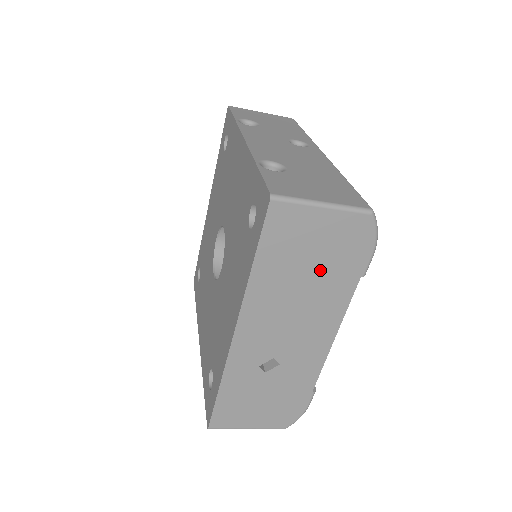
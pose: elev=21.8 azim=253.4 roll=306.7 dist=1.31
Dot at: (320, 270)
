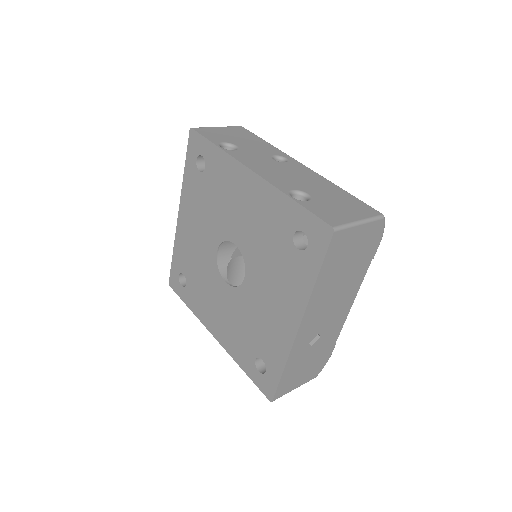
Dot at: (352, 265)
